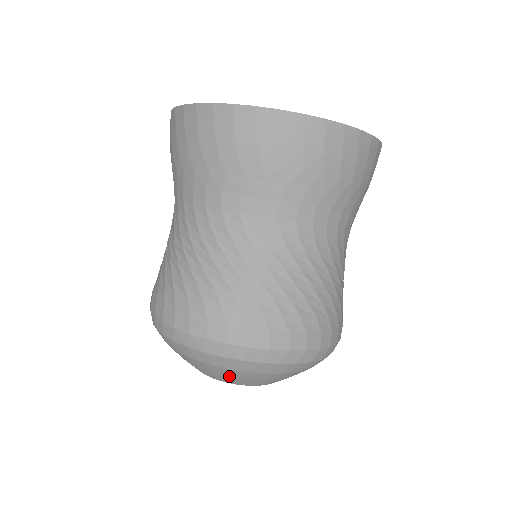
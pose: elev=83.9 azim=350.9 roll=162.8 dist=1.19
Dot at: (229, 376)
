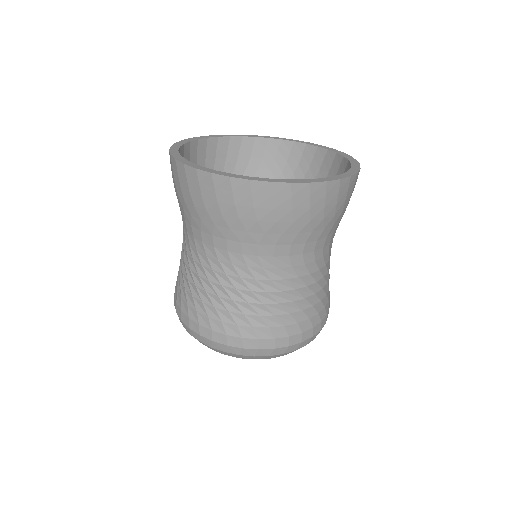
Dot at: occluded
